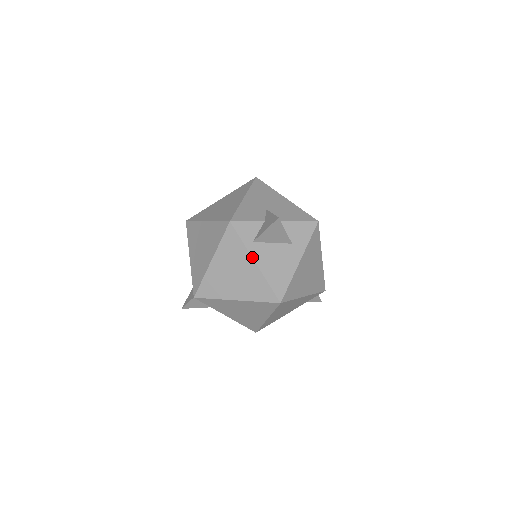
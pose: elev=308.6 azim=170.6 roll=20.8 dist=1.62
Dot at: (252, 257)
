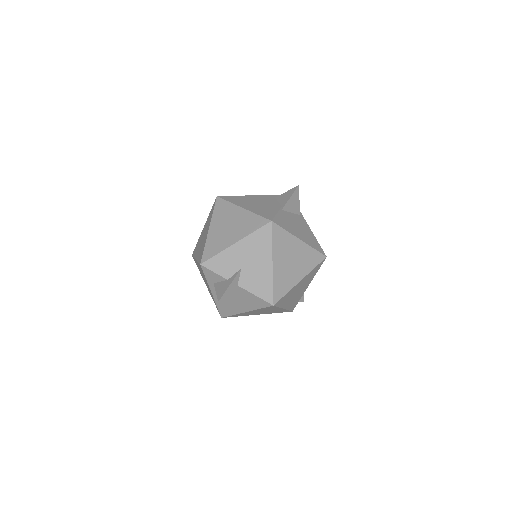
Dot at: (210, 289)
